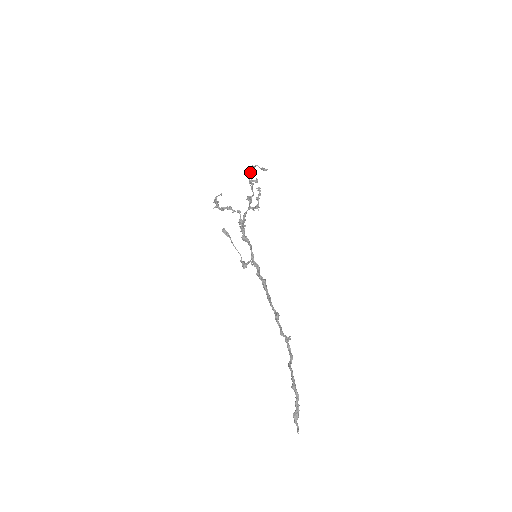
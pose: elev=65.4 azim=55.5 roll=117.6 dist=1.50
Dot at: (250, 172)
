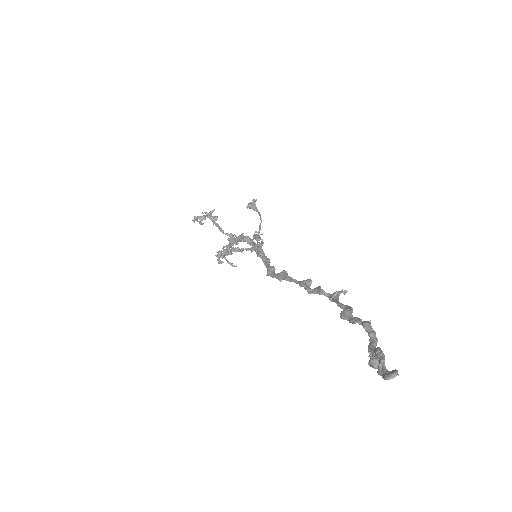
Dot at: occluded
